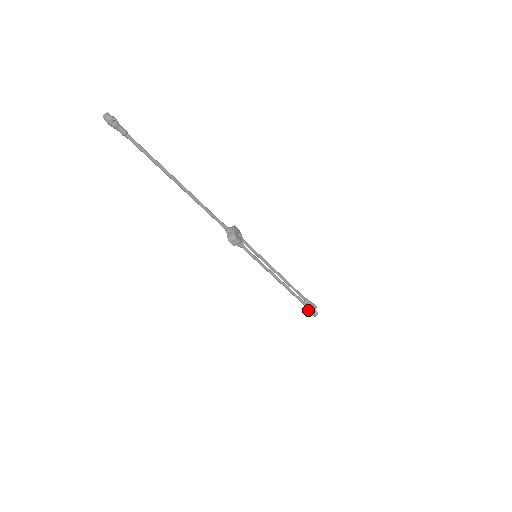
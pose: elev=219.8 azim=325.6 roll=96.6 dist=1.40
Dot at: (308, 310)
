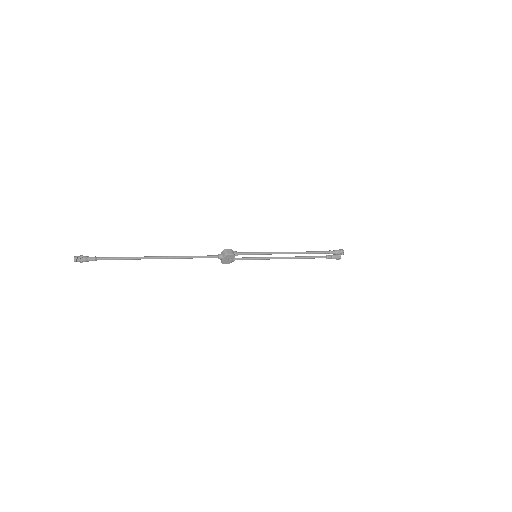
Dot at: (329, 256)
